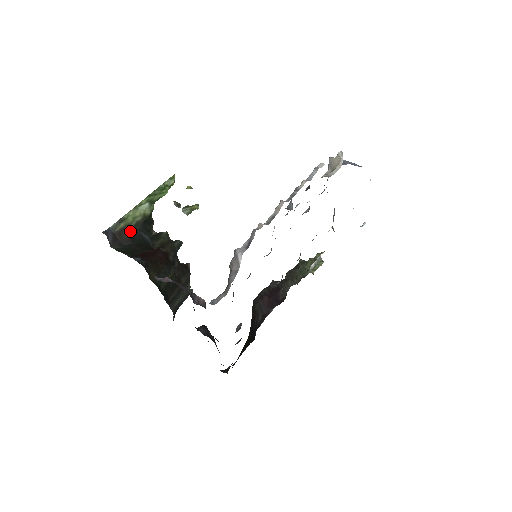
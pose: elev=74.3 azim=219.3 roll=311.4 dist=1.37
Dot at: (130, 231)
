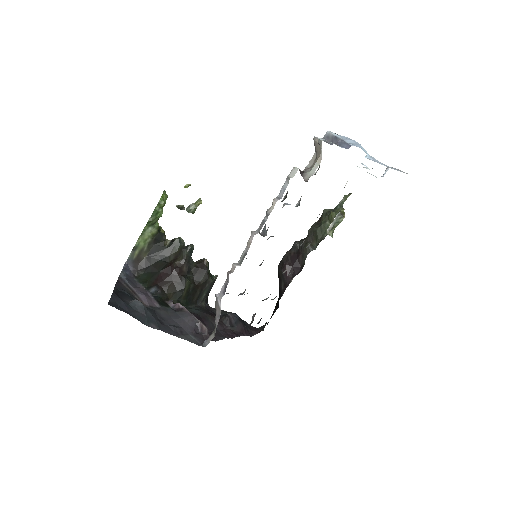
Dot at: (146, 253)
